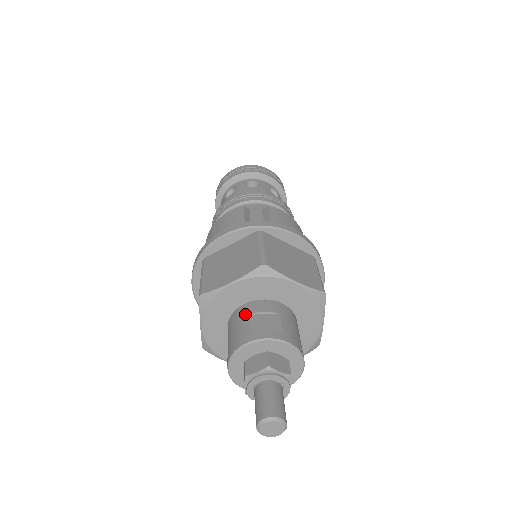
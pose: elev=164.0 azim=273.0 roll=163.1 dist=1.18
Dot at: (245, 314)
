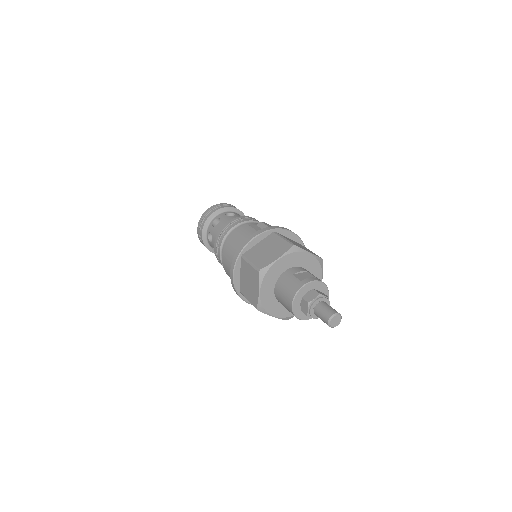
Dot at: (290, 275)
